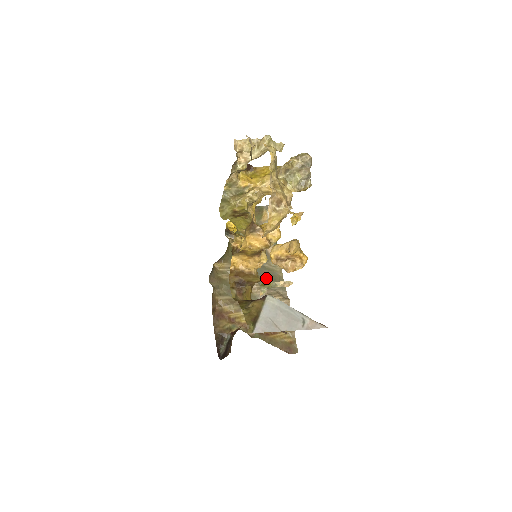
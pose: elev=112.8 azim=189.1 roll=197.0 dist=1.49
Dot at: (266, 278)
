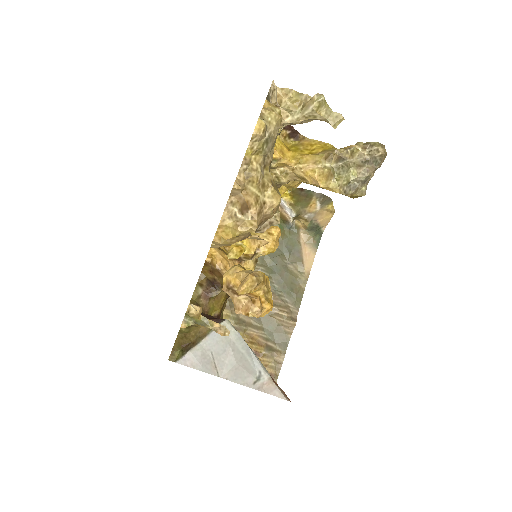
Dot at: (191, 309)
